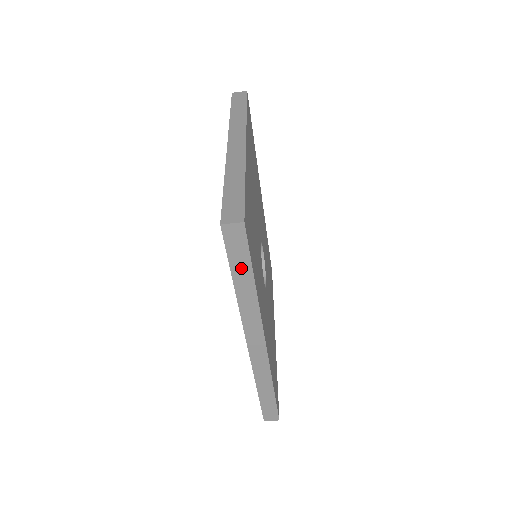
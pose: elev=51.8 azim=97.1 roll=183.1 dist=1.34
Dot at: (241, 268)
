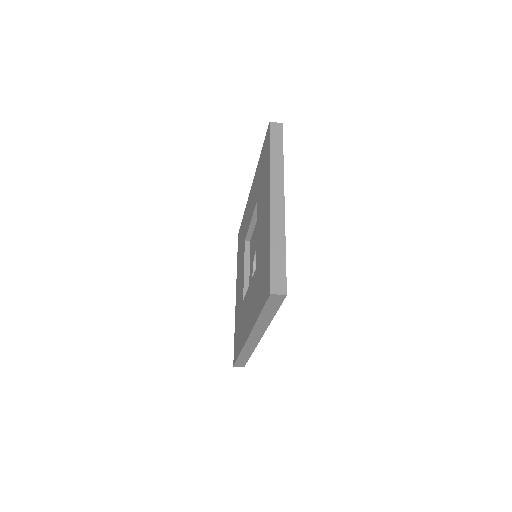
Dot at: (270, 310)
